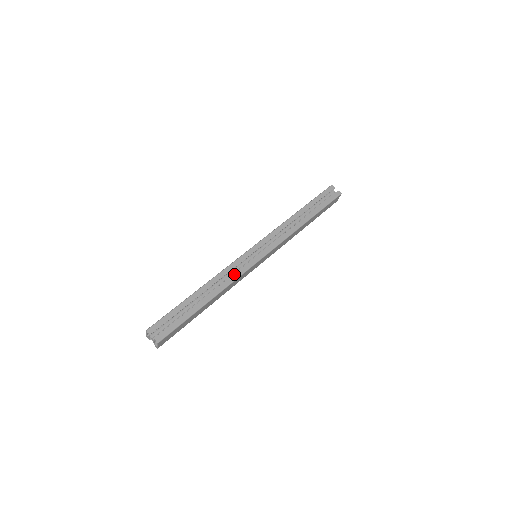
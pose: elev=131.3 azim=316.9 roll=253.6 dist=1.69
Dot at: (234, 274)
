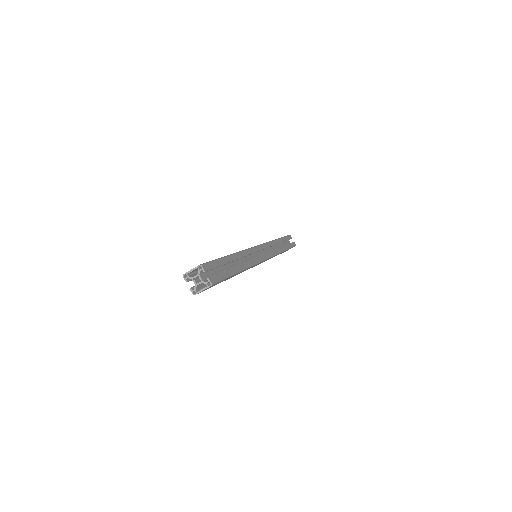
Dot at: (253, 259)
